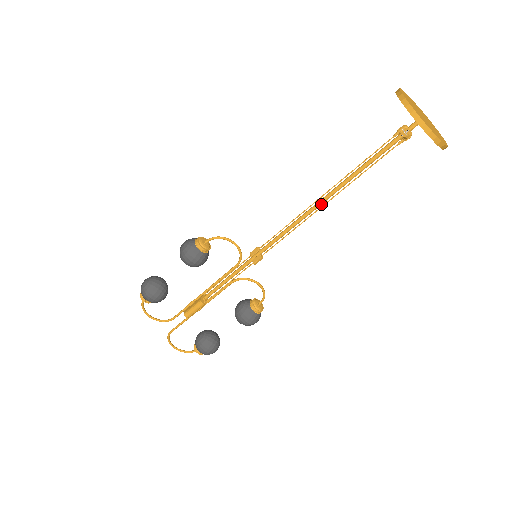
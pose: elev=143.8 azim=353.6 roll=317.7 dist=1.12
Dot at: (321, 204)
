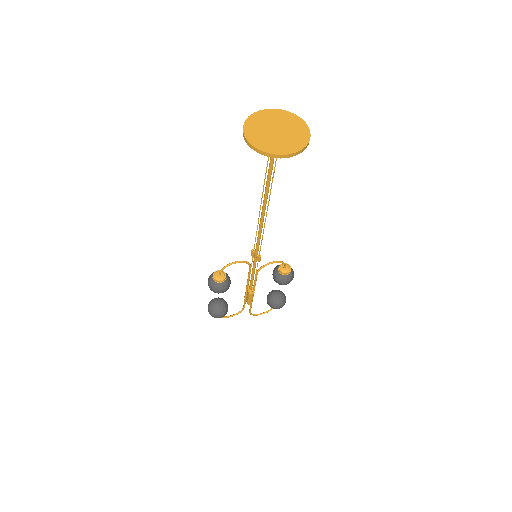
Dot at: occluded
